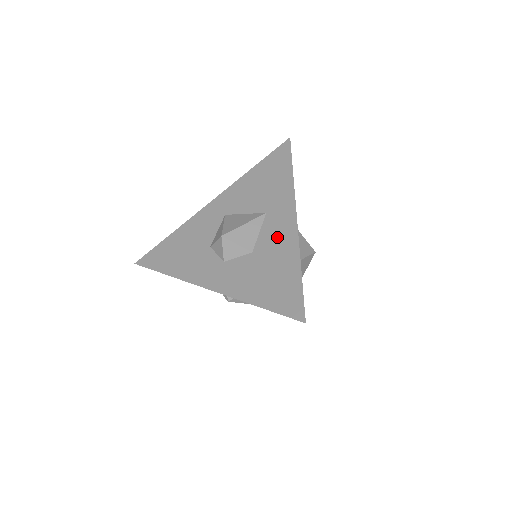
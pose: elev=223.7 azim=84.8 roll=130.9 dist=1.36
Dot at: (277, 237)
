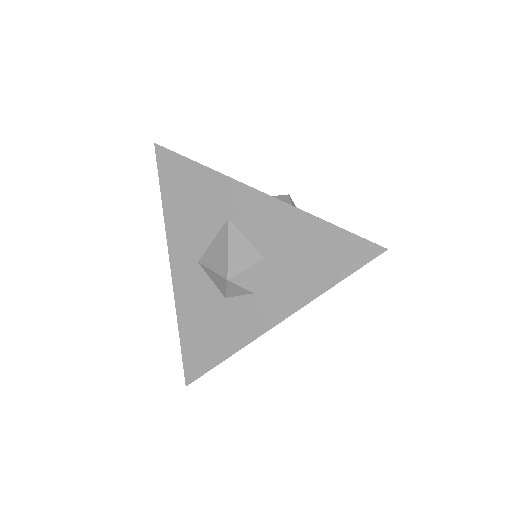
Dot at: (266, 223)
